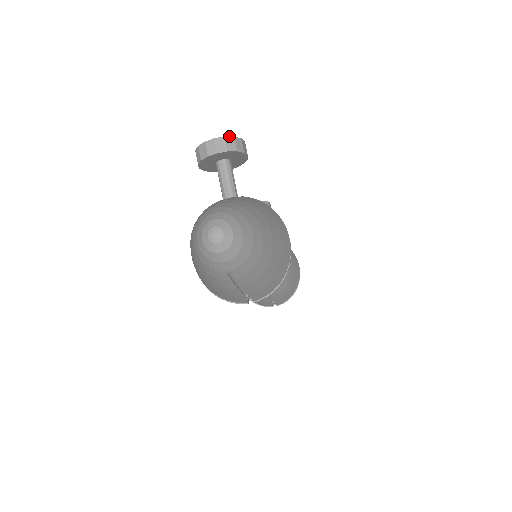
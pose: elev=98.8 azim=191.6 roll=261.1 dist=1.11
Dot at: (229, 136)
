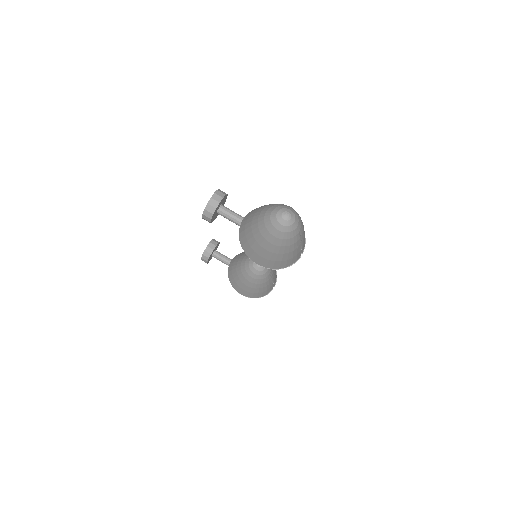
Dot at: (215, 191)
